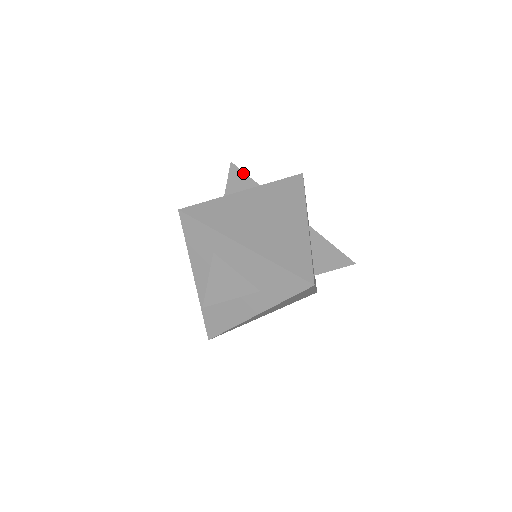
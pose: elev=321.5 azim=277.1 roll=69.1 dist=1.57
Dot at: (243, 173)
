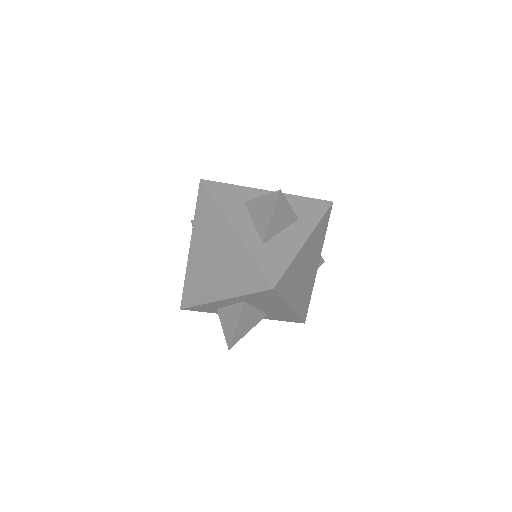
Dot at: occluded
